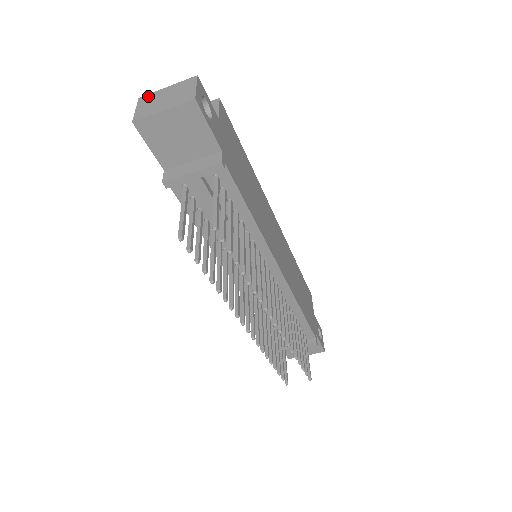
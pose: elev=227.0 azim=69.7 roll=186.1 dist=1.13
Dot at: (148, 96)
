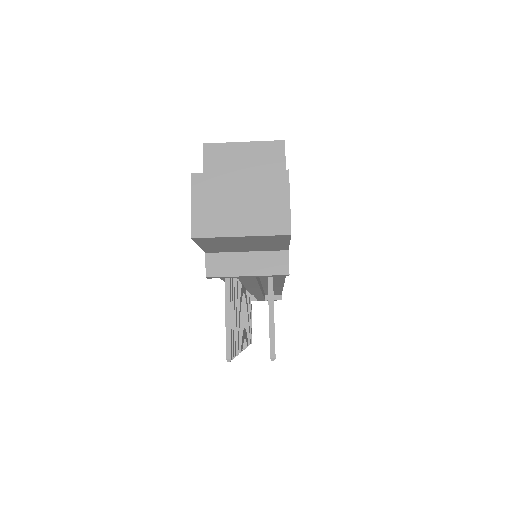
Dot at: (208, 179)
